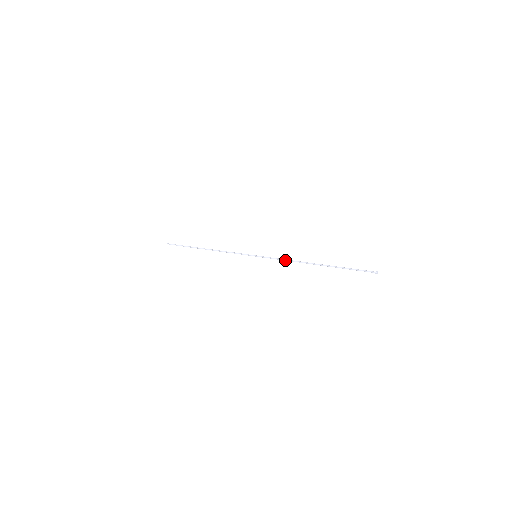
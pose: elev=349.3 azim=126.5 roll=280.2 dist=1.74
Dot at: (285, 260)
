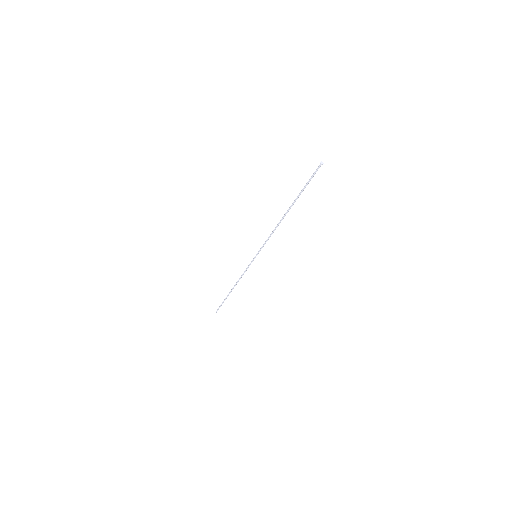
Dot at: (270, 235)
